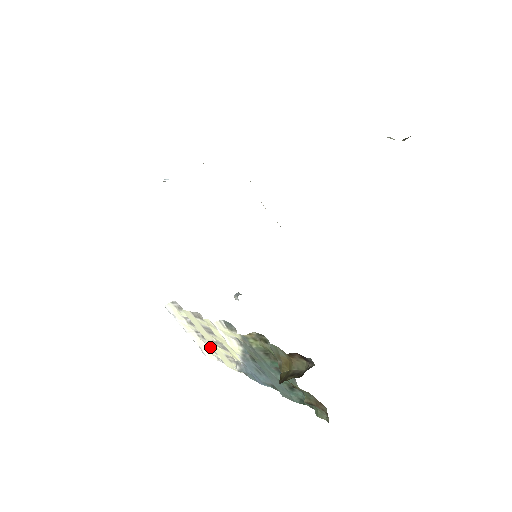
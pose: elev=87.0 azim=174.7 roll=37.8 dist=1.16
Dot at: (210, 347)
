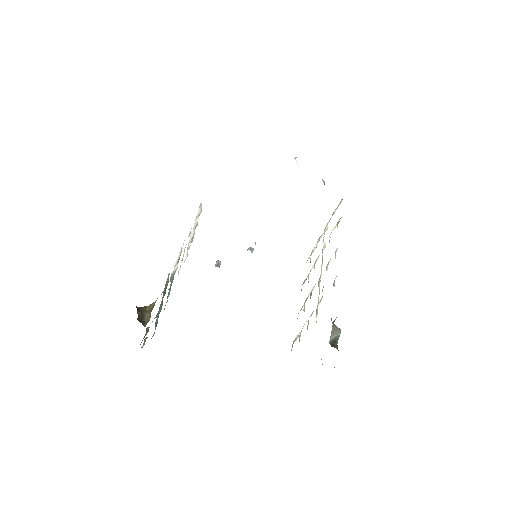
Dot at: occluded
